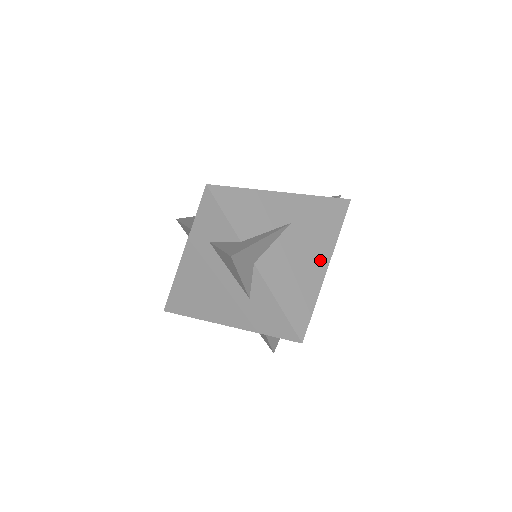
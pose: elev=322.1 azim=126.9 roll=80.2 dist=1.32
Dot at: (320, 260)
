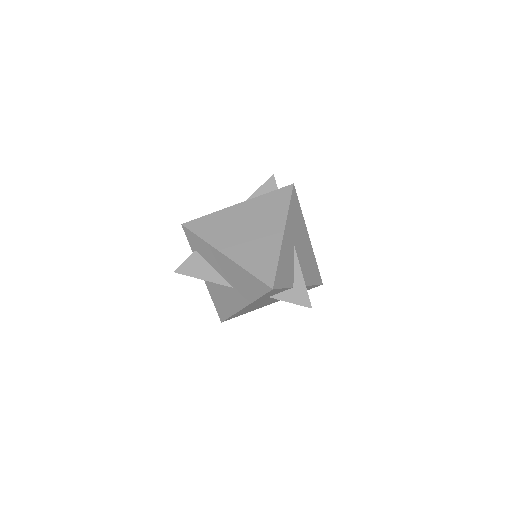
Dot at: (307, 240)
